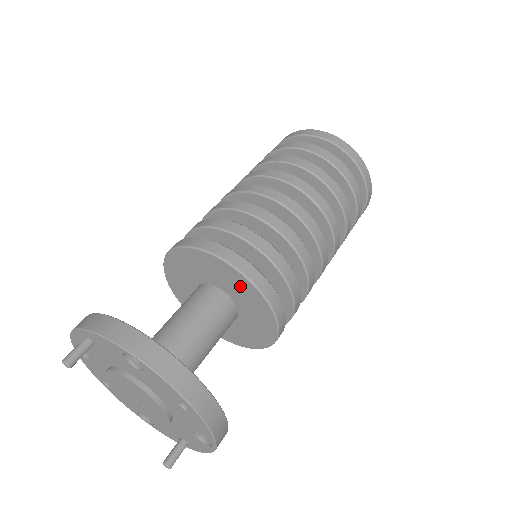
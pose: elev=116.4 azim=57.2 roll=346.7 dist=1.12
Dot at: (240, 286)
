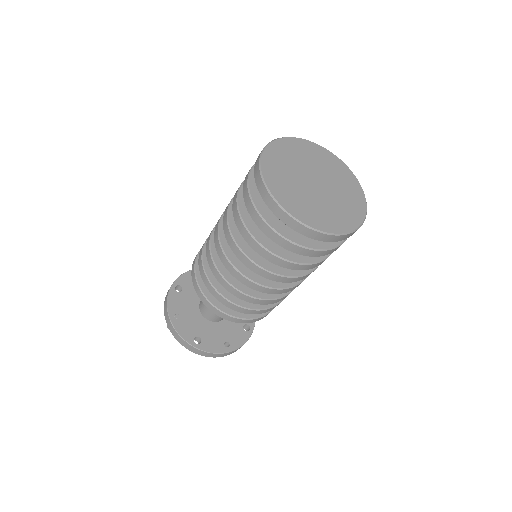
Dot at: occluded
